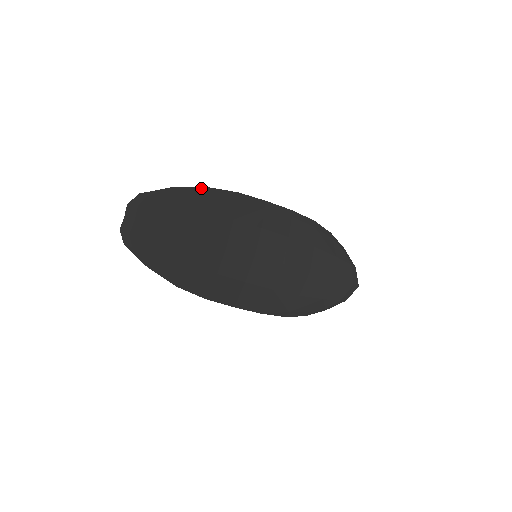
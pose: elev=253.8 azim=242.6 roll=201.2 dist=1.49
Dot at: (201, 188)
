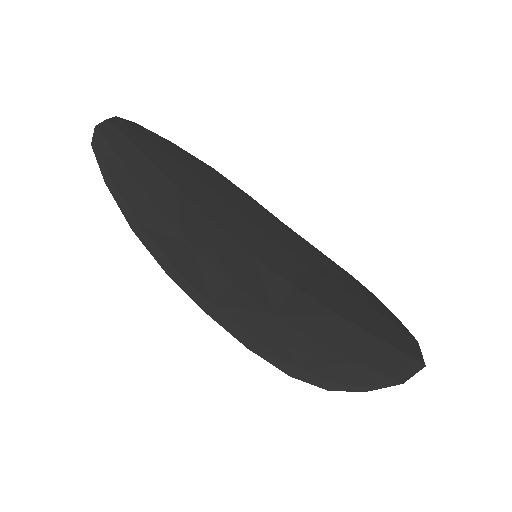
Dot at: (206, 164)
